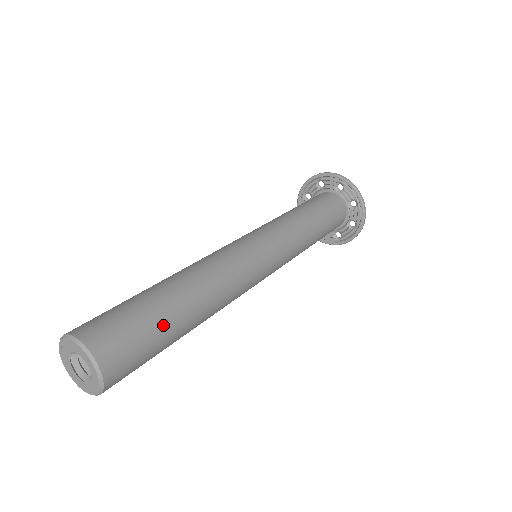
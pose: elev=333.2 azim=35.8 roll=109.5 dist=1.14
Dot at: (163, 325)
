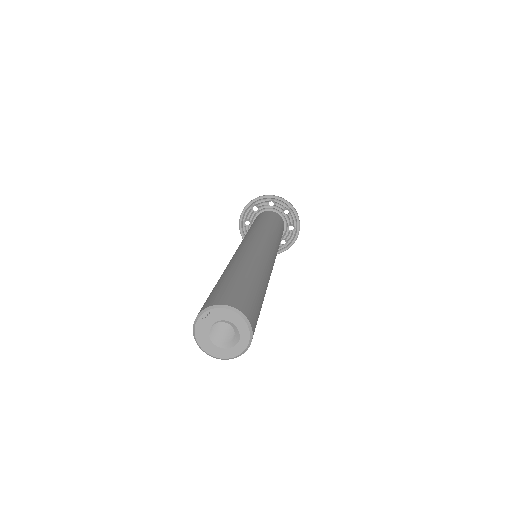
Dot at: occluded
